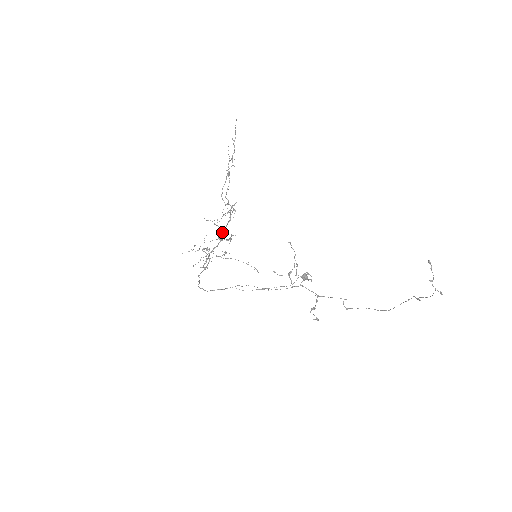
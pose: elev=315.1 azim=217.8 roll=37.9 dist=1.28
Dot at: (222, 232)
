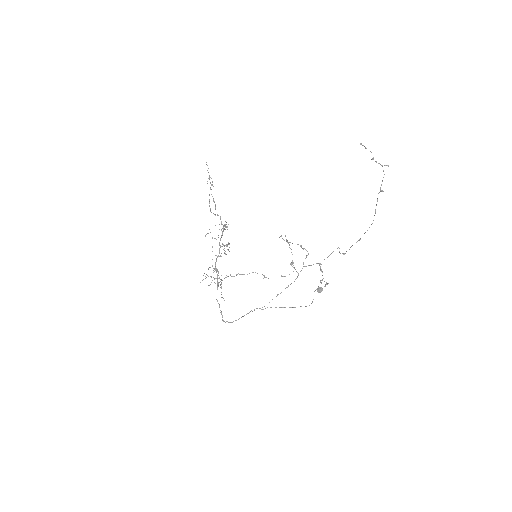
Dot at: (220, 240)
